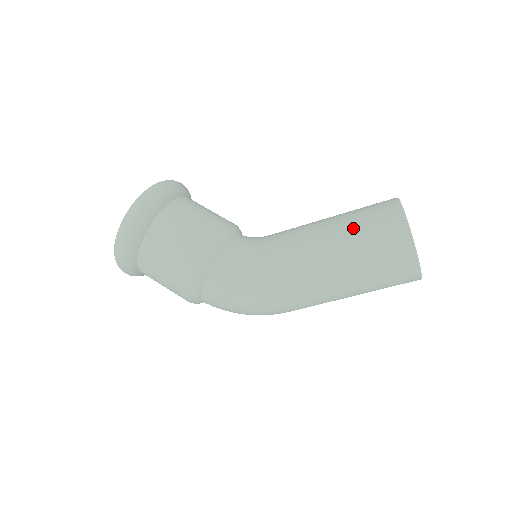
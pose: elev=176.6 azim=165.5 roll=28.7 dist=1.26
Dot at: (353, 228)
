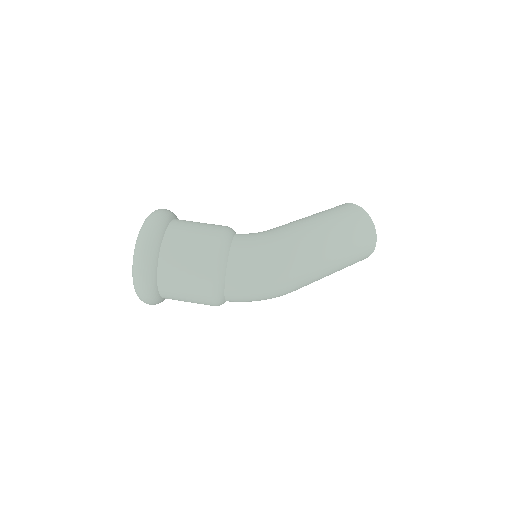
Dot at: (321, 212)
